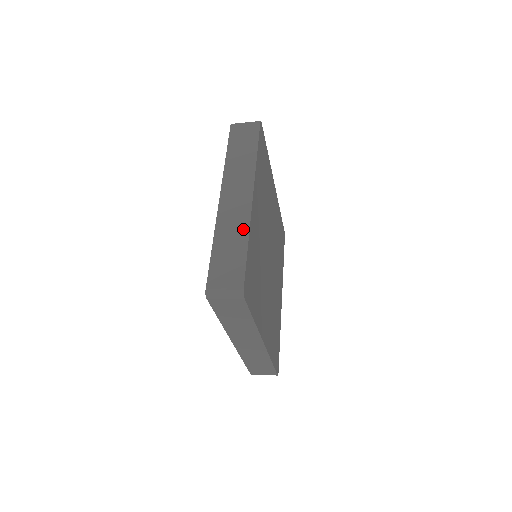
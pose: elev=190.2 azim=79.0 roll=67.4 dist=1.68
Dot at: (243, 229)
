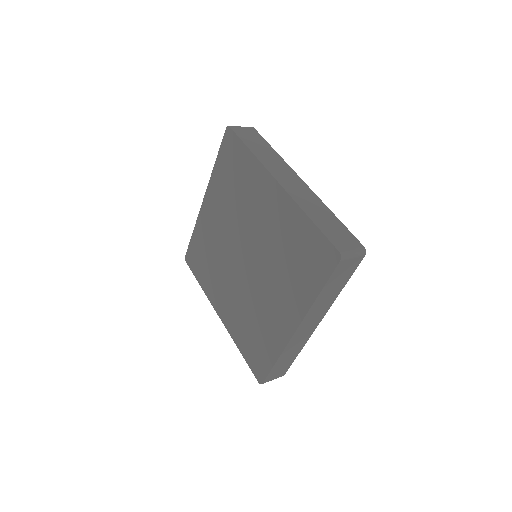
Dot at: (300, 347)
